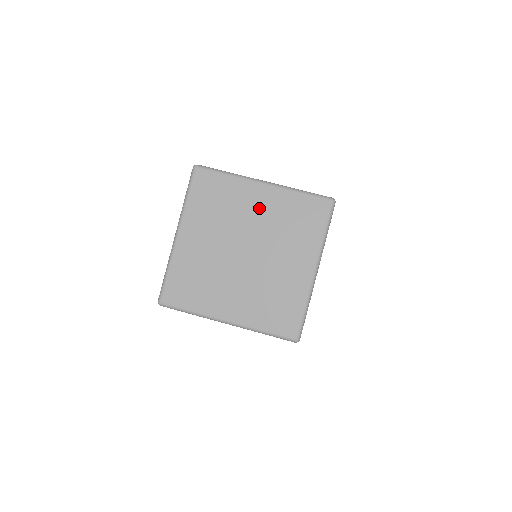
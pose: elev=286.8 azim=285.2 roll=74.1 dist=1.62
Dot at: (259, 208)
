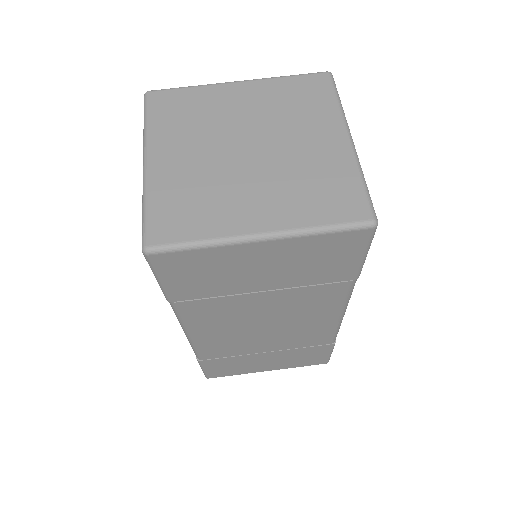
Dot at: (244, 103)
